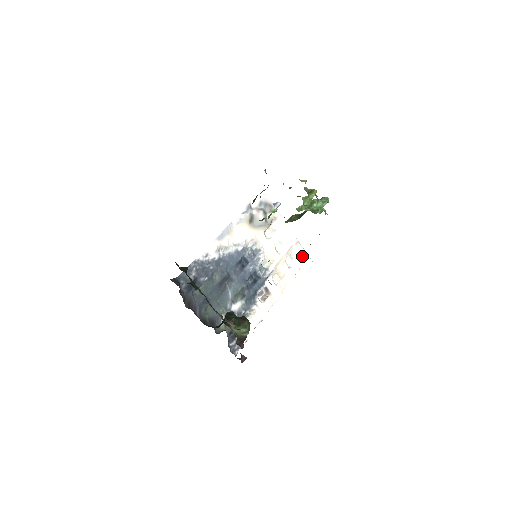
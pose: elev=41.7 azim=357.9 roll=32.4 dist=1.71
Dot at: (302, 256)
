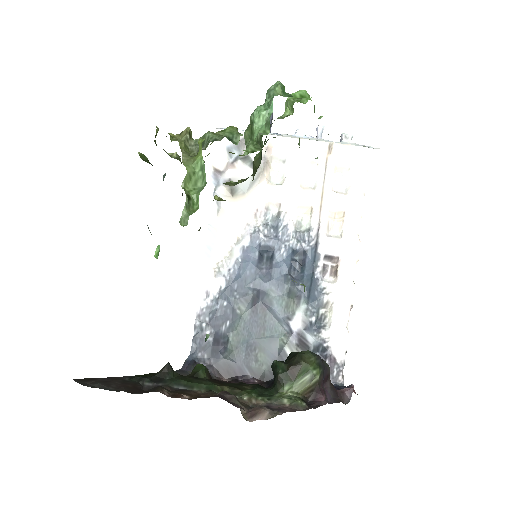
Dot at: (354, 157)
